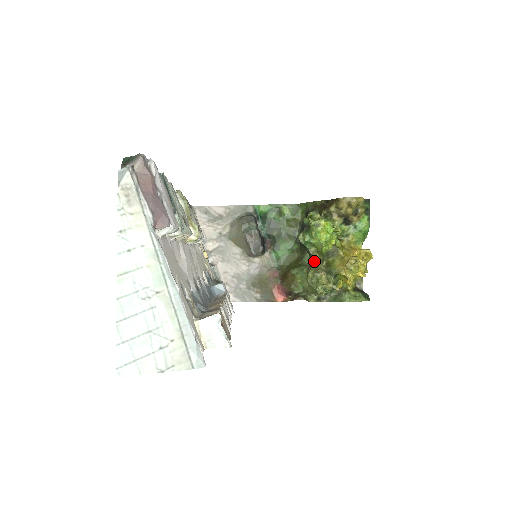
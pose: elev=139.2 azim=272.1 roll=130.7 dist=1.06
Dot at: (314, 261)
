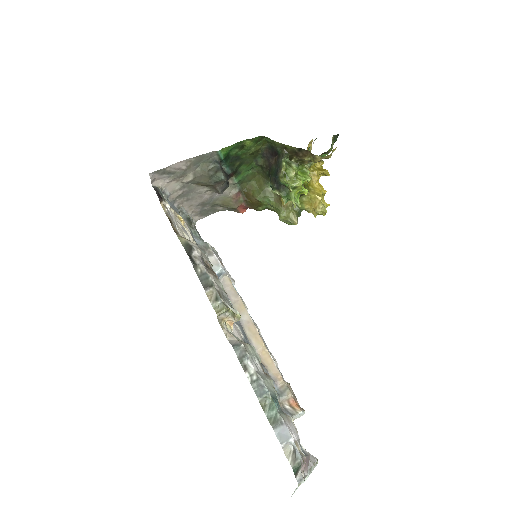
Dot at: occluded
